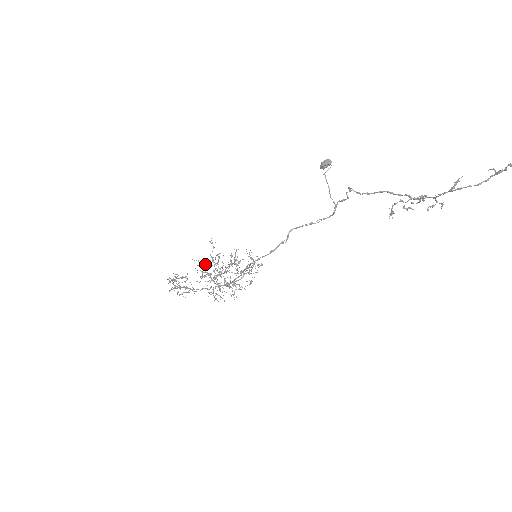
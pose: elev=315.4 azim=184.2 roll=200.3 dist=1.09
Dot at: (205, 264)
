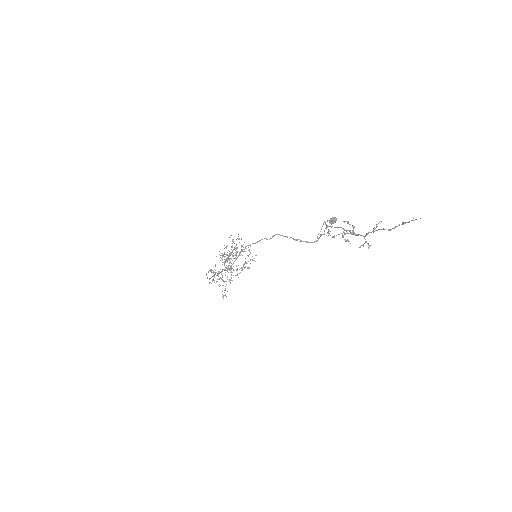
Dot at: (226, 248)
